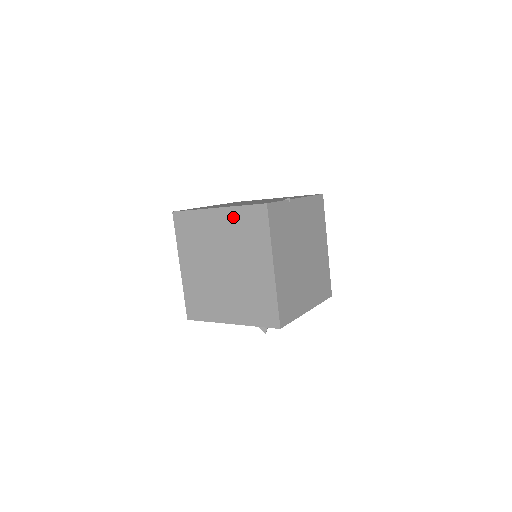
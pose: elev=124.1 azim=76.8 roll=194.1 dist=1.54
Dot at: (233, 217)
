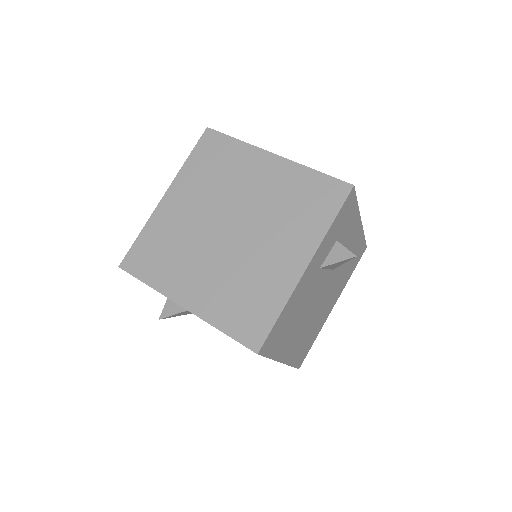
Dot at: (189, 177)
